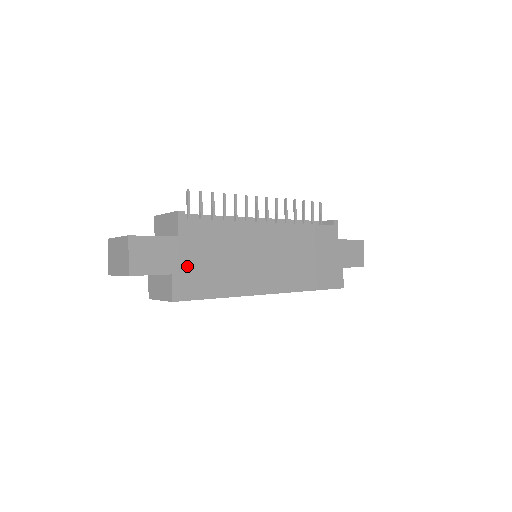
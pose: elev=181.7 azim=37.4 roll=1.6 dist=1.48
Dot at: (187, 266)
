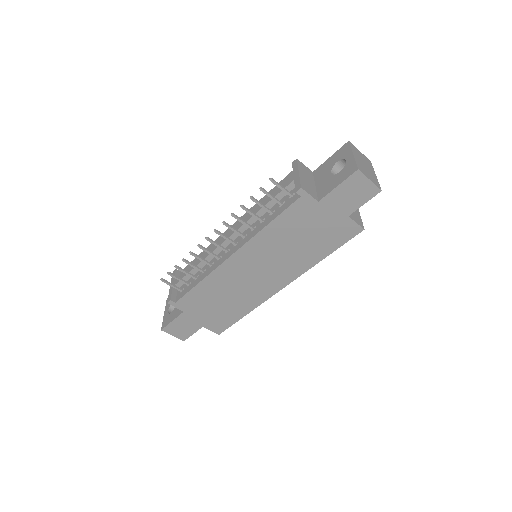
Dot at: (206, 318)
